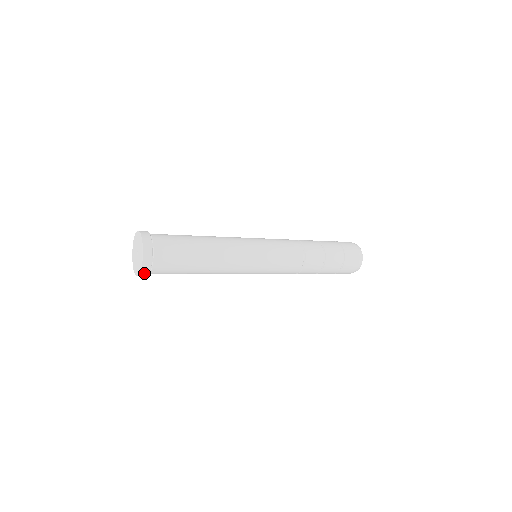
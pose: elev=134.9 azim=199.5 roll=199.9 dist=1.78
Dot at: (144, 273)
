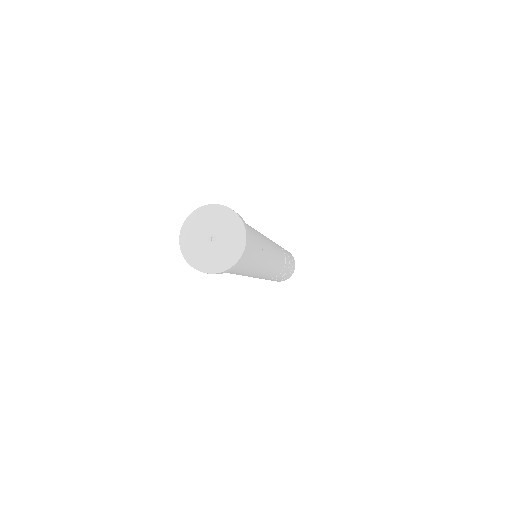
Dot at: (241, 258)
